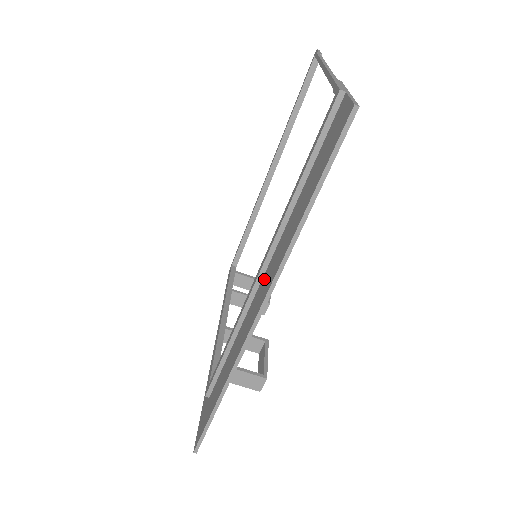
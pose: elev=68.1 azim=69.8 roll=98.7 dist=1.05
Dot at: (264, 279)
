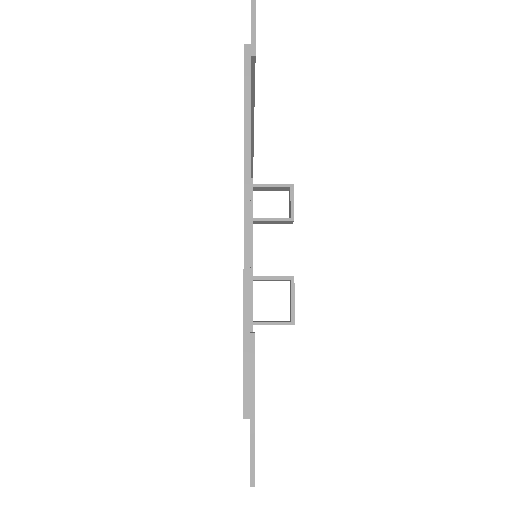
Dot at: occluded
